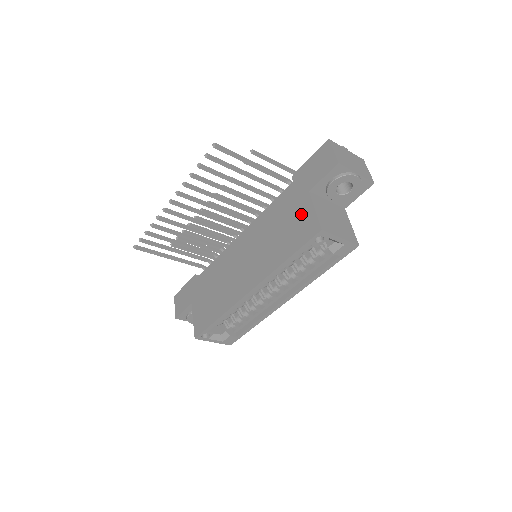
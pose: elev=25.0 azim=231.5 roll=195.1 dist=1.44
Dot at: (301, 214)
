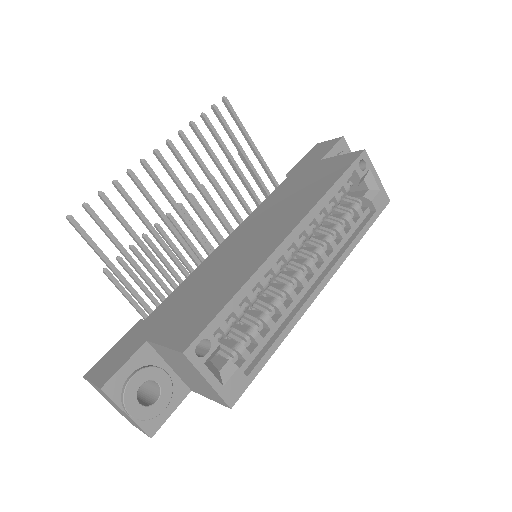
Dot at: (324, 167)
